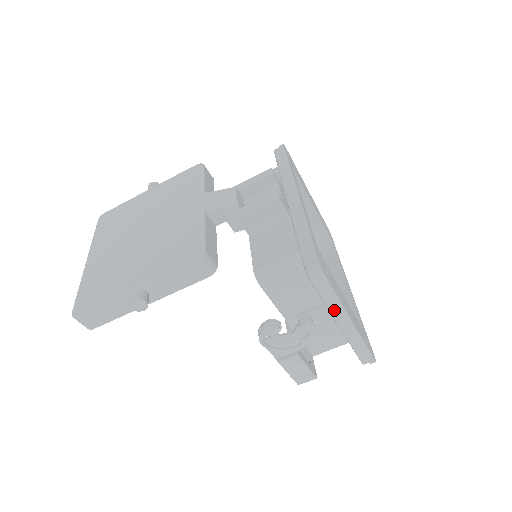
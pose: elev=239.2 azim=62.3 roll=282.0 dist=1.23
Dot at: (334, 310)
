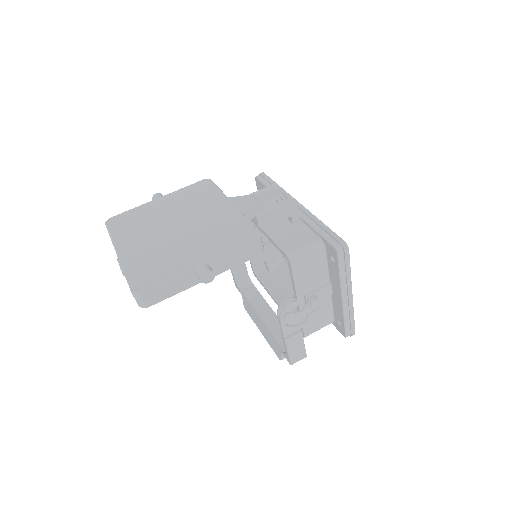
Dot at: (344, 283)
